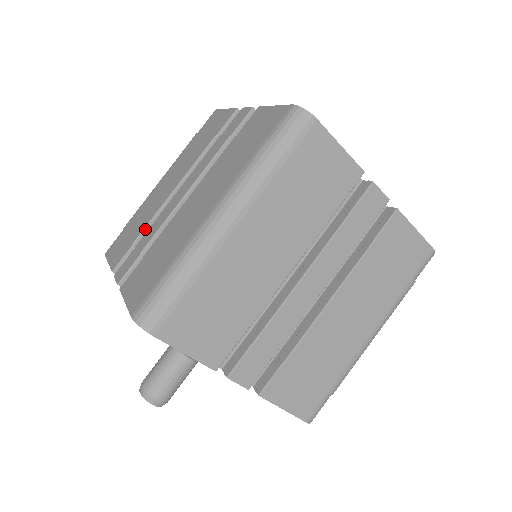
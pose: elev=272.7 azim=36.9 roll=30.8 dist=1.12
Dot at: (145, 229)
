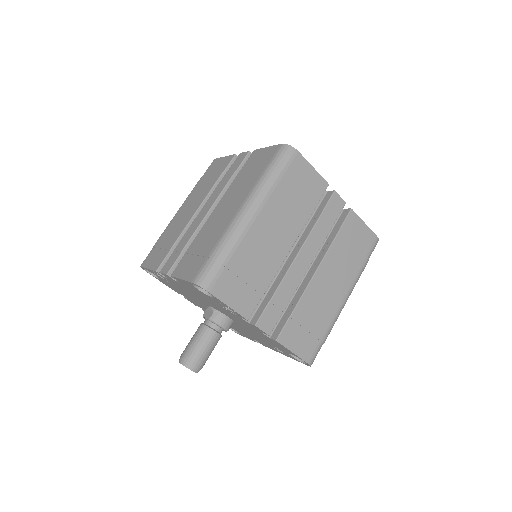
Dot at: (178, 239)
